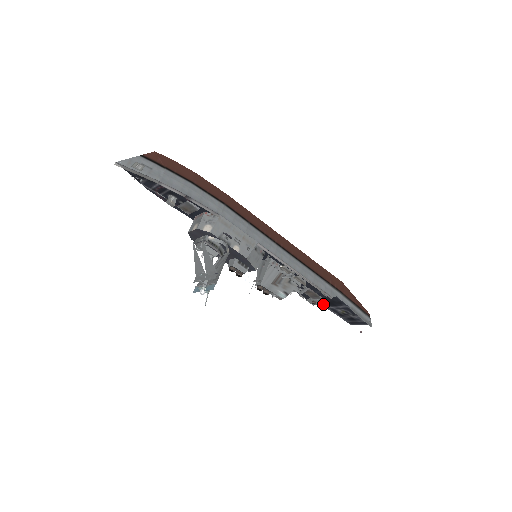
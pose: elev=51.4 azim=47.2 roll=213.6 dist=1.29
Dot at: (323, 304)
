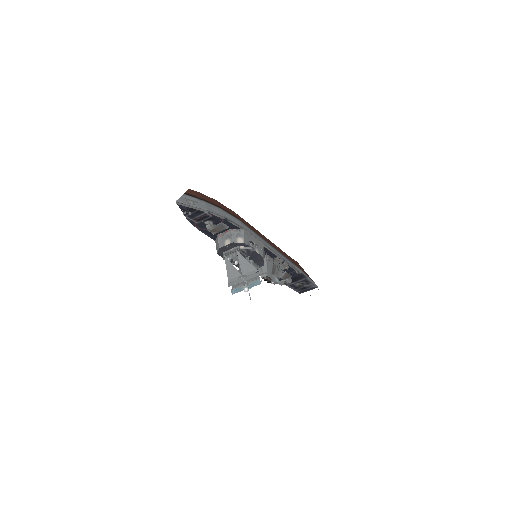
Dot at: occluded
